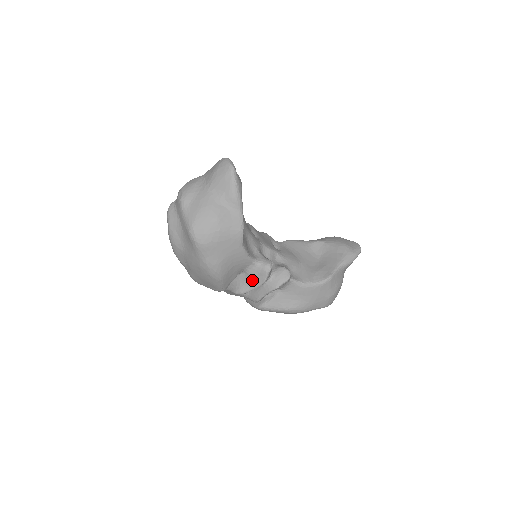
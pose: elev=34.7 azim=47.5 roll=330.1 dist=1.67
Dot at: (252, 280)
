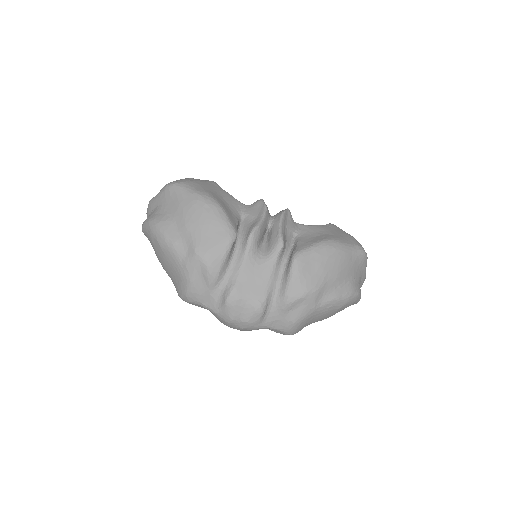
Dot at: (255, 215)
